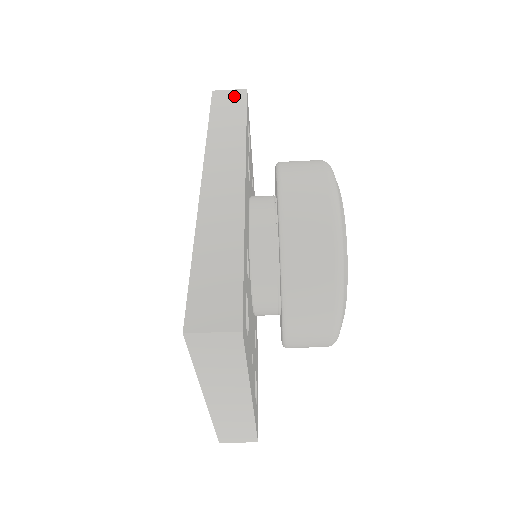
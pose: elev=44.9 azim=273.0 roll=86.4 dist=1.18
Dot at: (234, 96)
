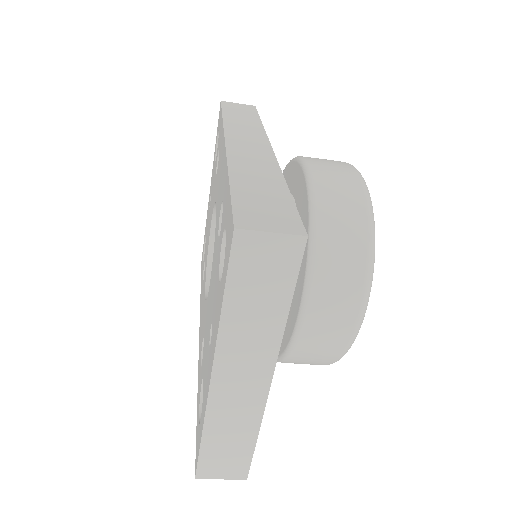
Dot at: (244, 107)
